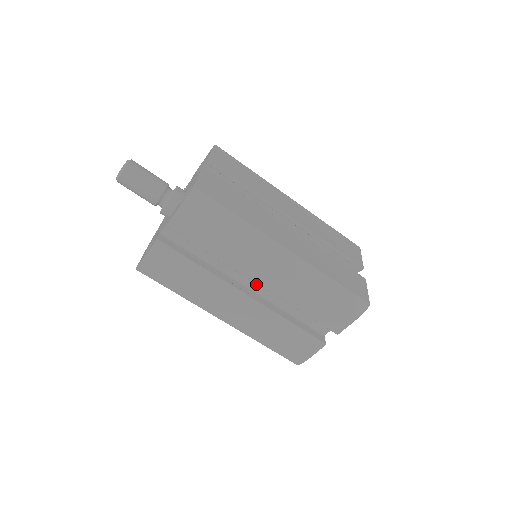
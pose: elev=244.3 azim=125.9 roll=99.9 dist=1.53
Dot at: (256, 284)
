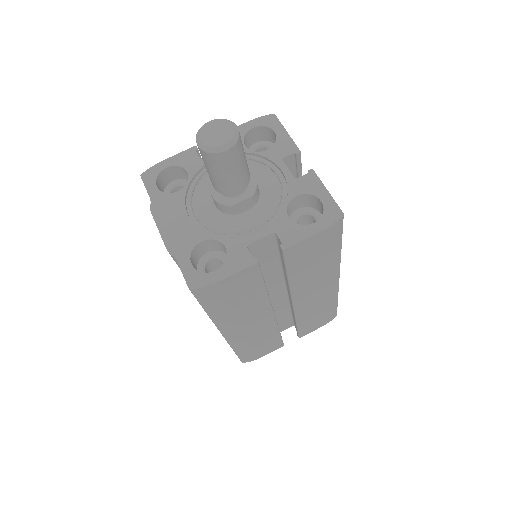
Dot at: (275, 298)
